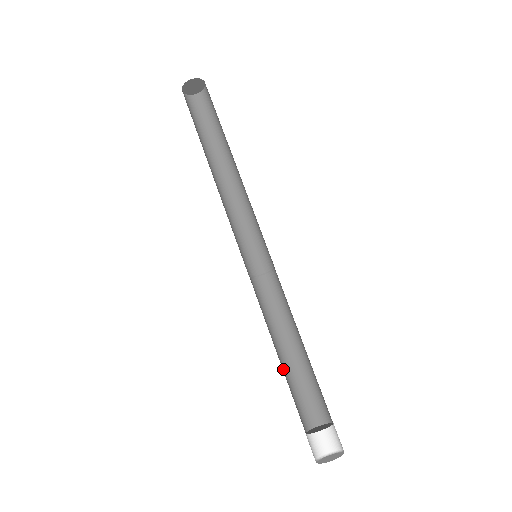
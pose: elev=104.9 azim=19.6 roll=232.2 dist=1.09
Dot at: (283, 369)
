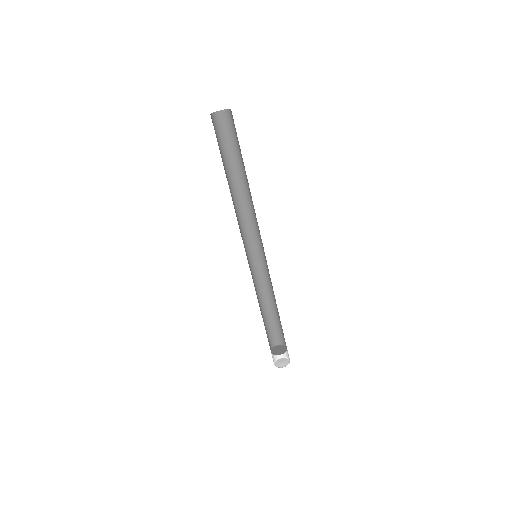
Dot at: (266, 317)
